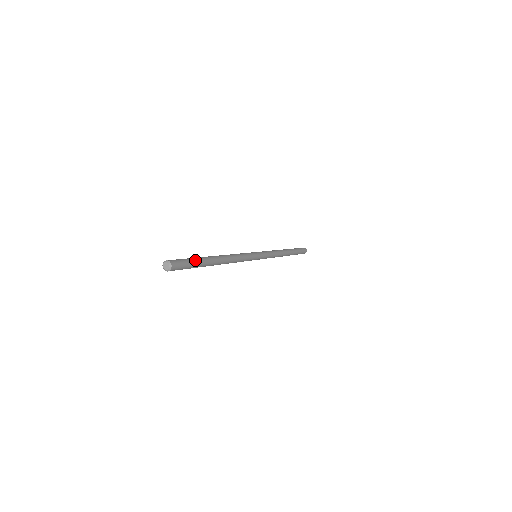
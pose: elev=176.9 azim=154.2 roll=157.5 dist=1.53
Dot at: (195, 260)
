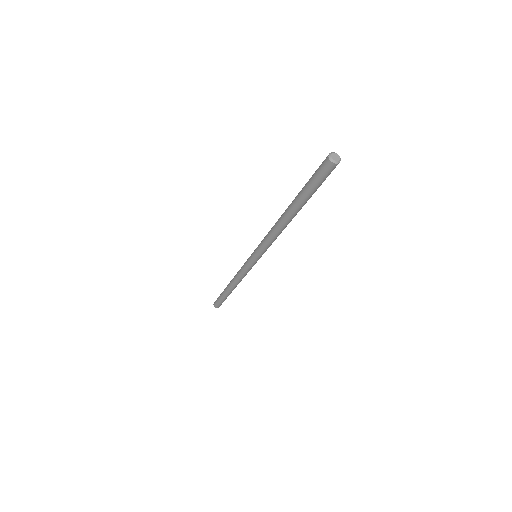
Dot at: occluded
